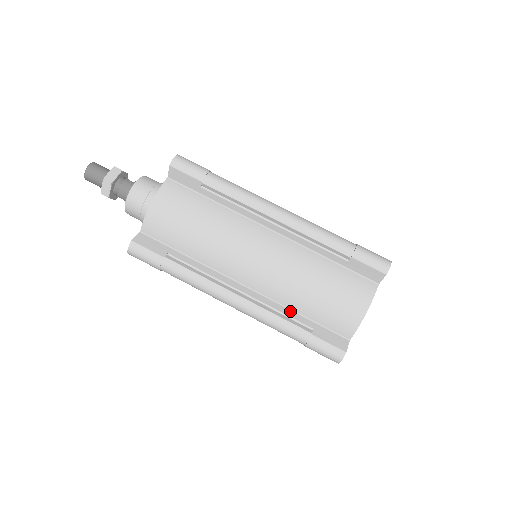
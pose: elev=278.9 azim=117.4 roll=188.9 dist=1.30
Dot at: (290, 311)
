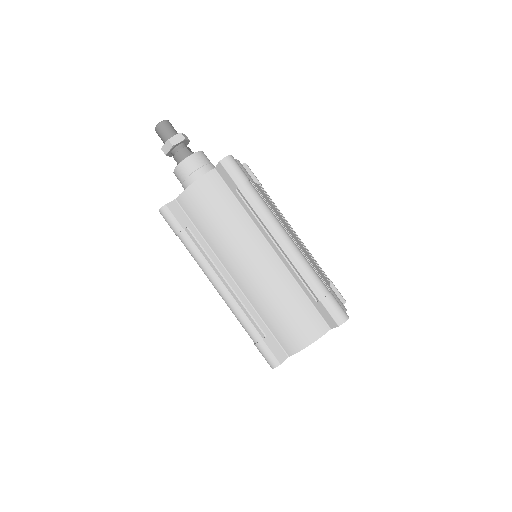
Dot at: (256, 314)
